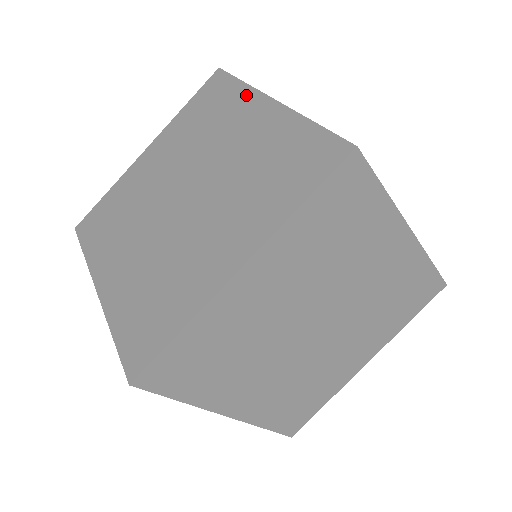
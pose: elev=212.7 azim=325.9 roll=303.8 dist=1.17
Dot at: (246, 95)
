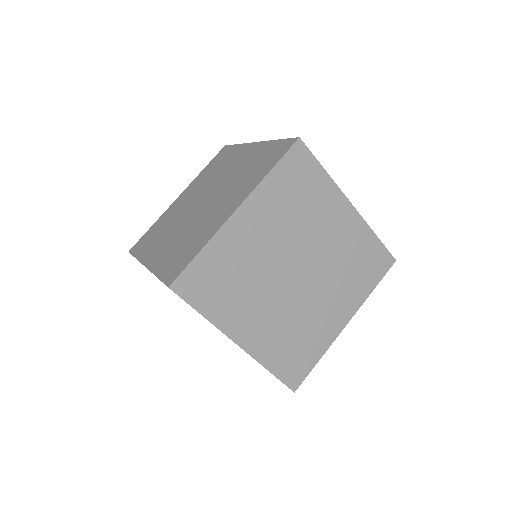
Dot at: (241, 148)
